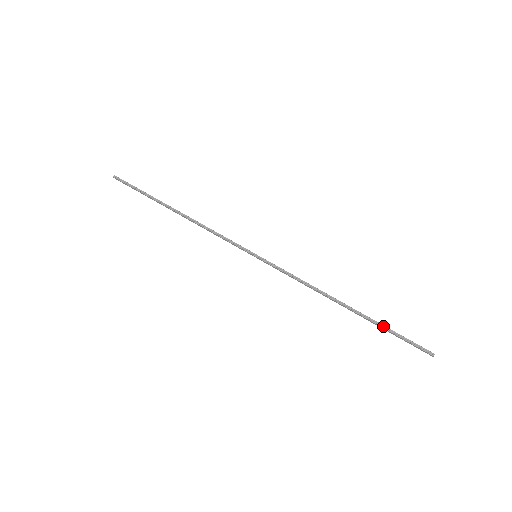
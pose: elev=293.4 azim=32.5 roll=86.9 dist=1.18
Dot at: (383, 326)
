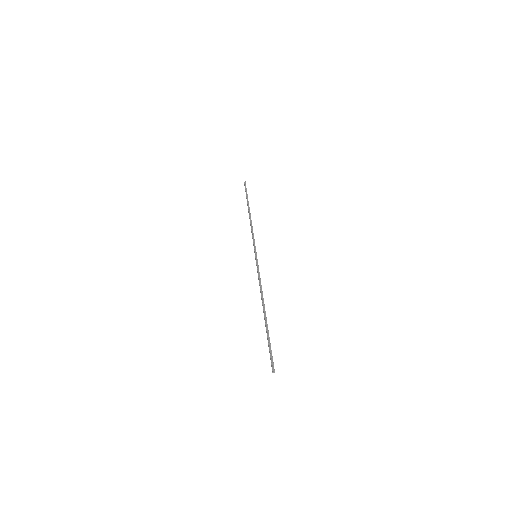
Dot at: (268, 335)
